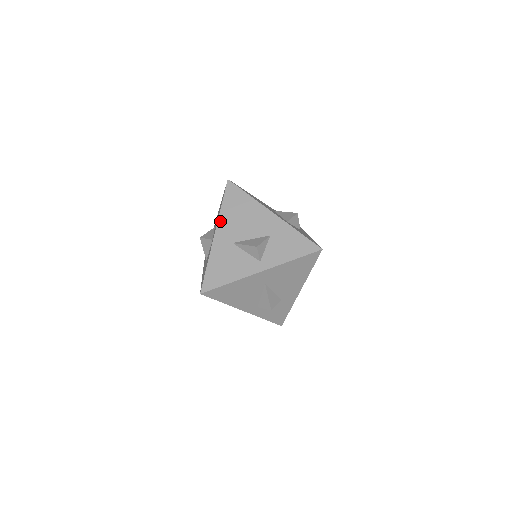
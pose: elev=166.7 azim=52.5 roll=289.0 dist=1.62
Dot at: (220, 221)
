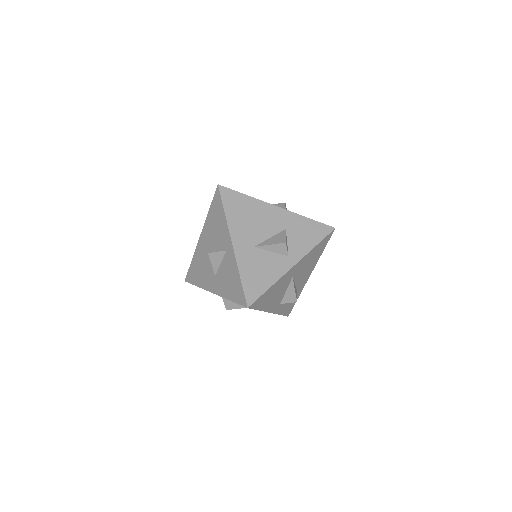
Dot at: (231, 229)
